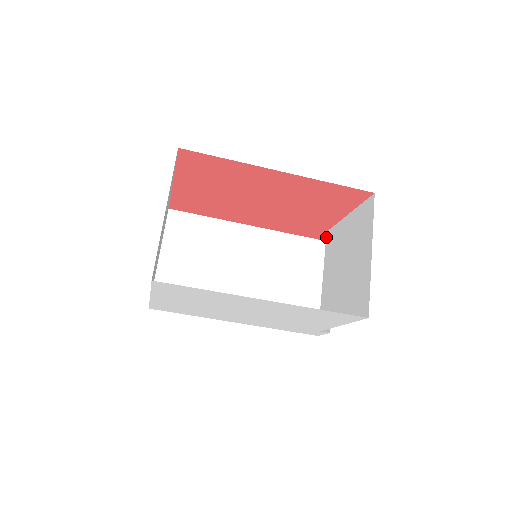
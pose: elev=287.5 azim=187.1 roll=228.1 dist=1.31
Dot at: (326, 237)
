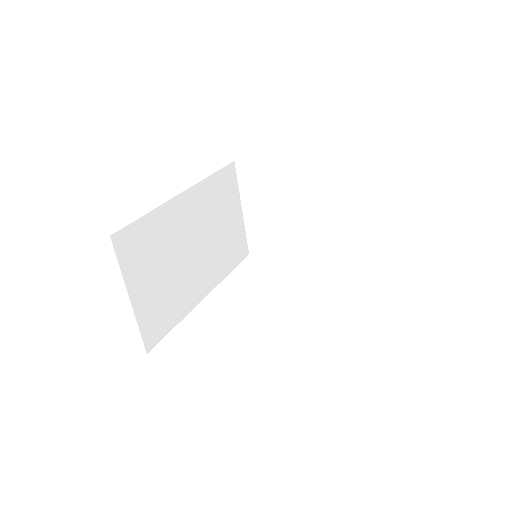
Dot at: (242, 162)
